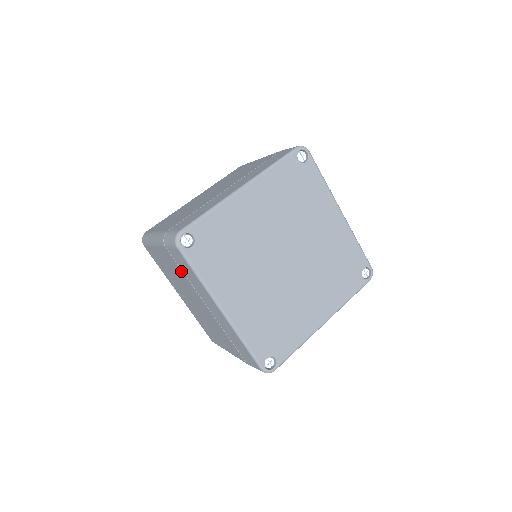
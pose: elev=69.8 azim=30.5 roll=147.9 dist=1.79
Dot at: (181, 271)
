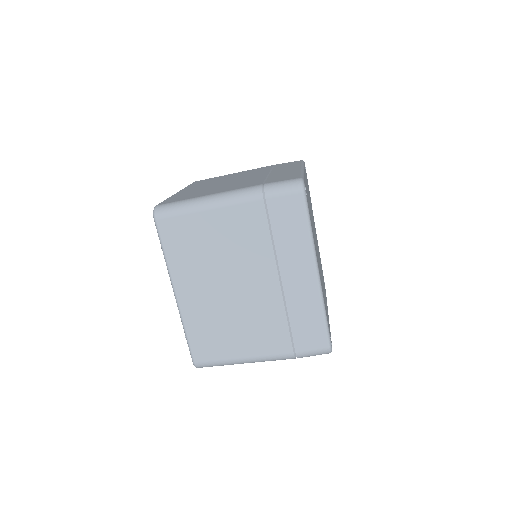
Dot at: (266, 232)
